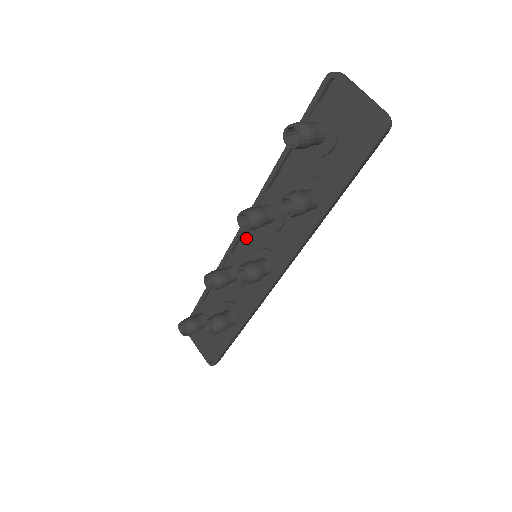
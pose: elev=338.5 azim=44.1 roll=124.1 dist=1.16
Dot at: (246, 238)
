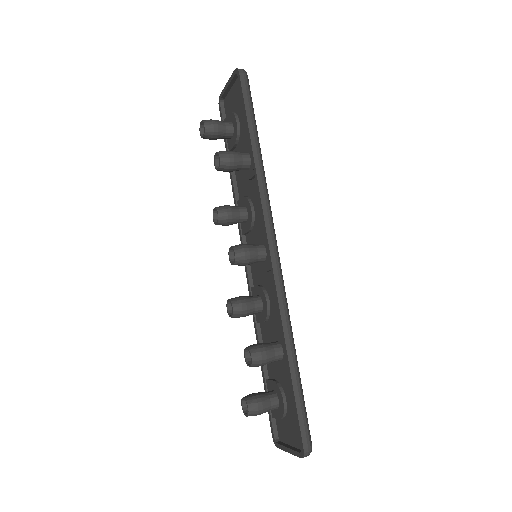
Dot at: occluded
